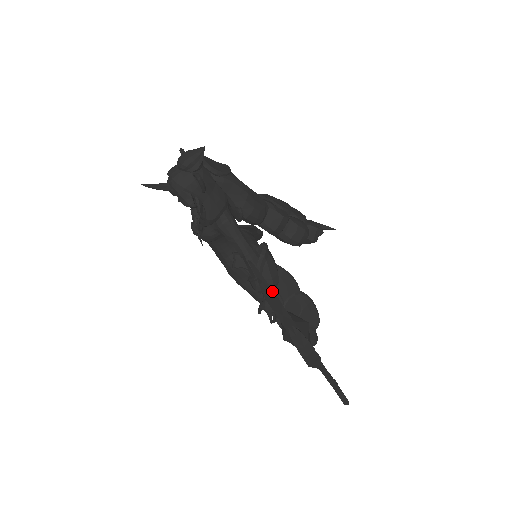
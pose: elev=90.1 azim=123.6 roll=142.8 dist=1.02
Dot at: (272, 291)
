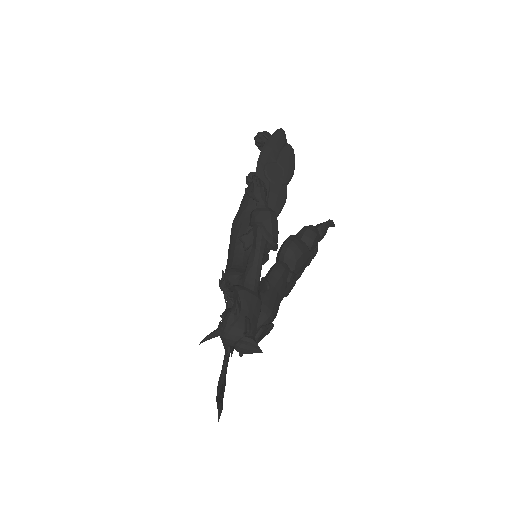
Dot at: (222, 409)
